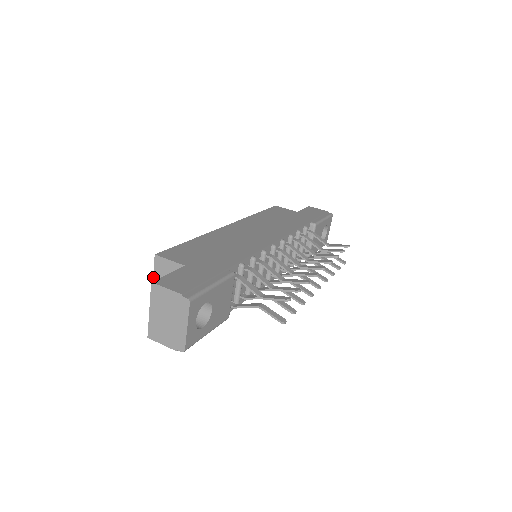
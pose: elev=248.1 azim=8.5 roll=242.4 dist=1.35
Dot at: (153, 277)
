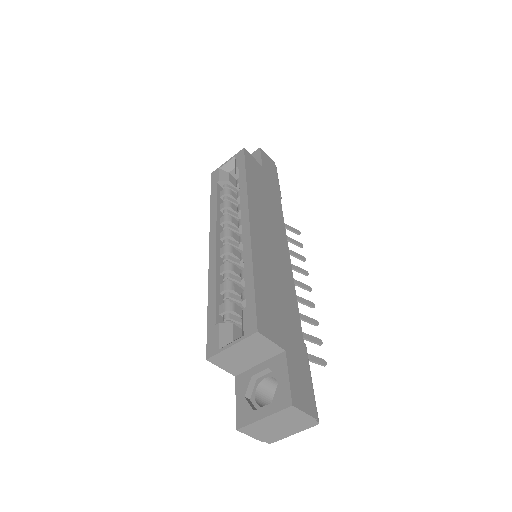
Dot at: (234, 345)
